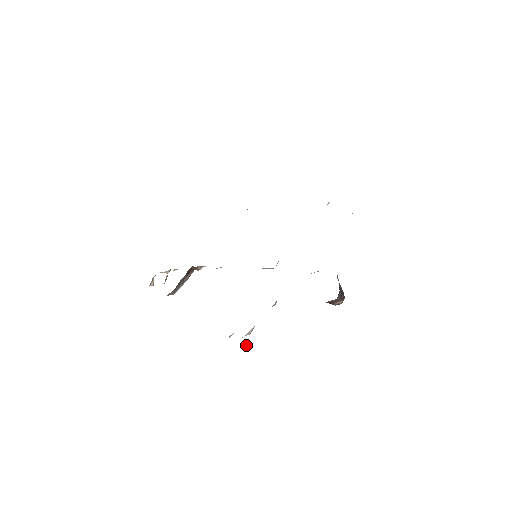
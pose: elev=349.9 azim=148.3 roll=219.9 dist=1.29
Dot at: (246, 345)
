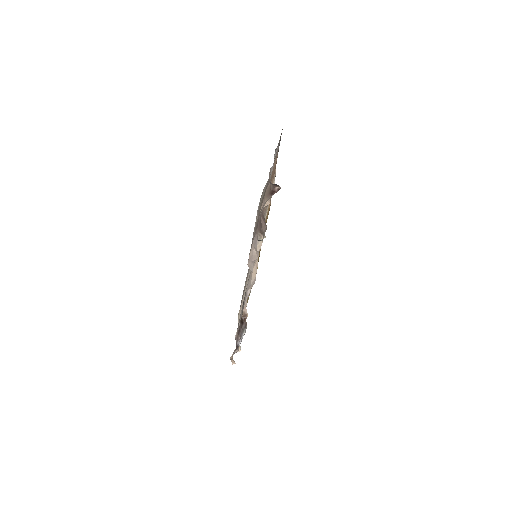
Dot at: (250, 249)
